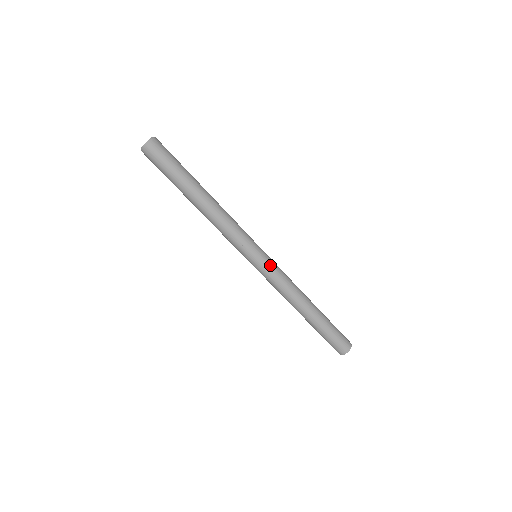
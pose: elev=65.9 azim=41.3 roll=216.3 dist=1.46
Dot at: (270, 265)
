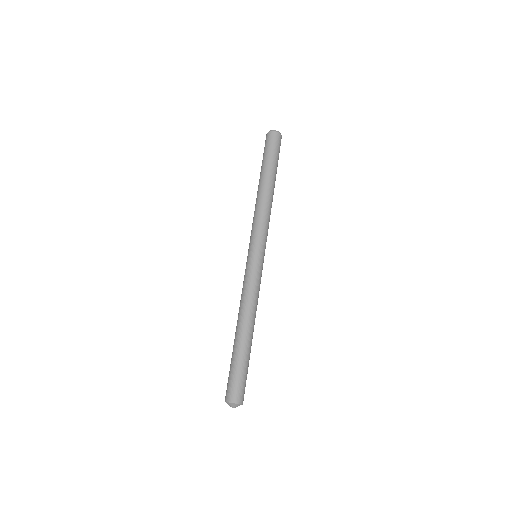
Dot at: (261, 269)
